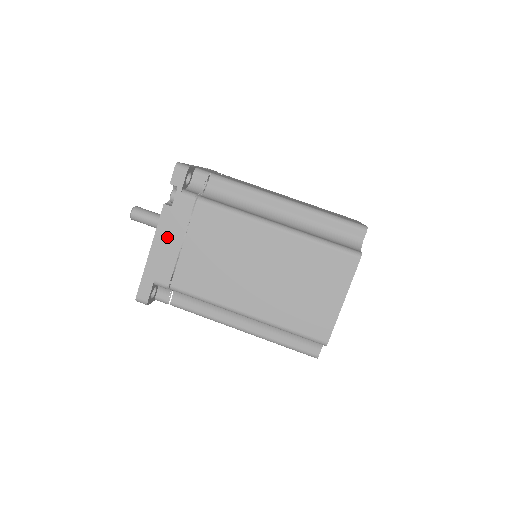
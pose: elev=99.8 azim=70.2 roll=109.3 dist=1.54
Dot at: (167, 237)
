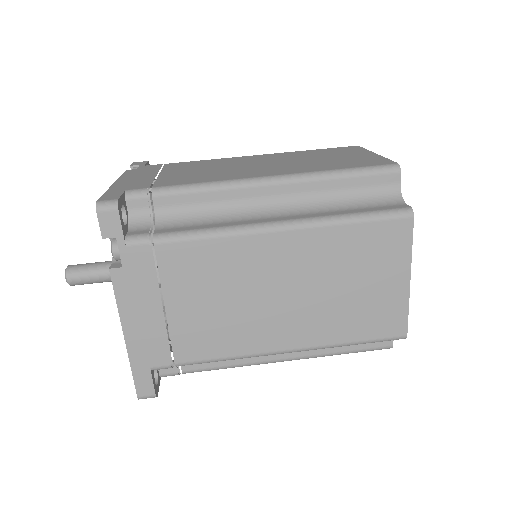
Dot at: (136, 176)
